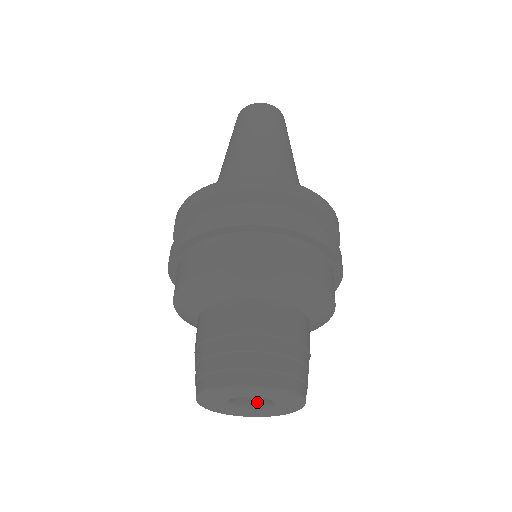
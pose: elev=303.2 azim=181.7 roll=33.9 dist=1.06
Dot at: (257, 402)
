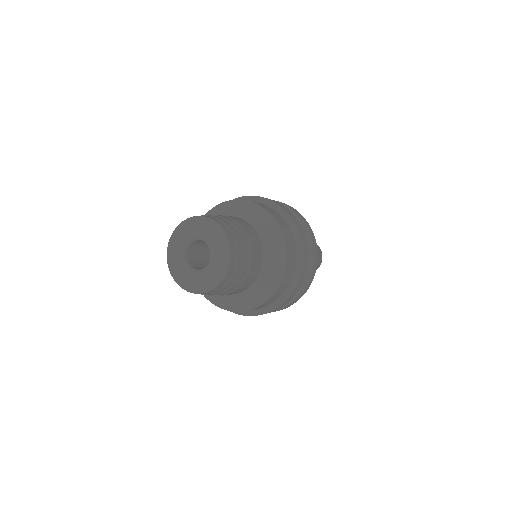
Dot at: (194, 267)
